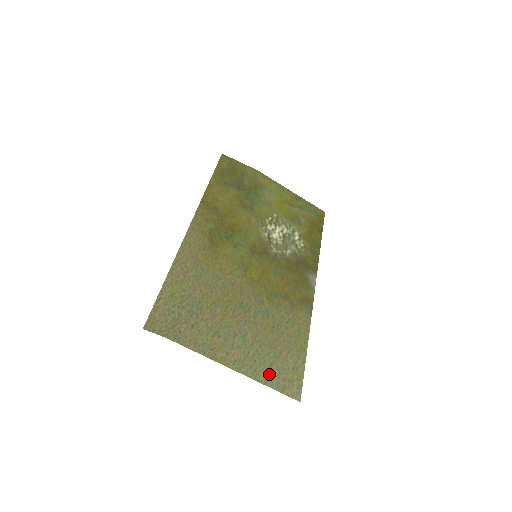
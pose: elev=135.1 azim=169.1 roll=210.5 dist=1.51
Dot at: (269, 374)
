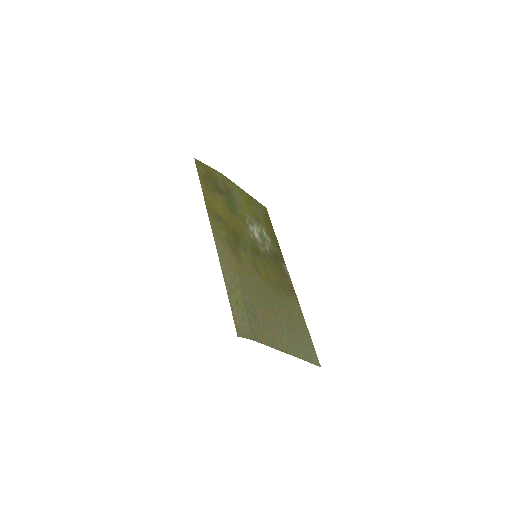
Dot at: (302, 352)
